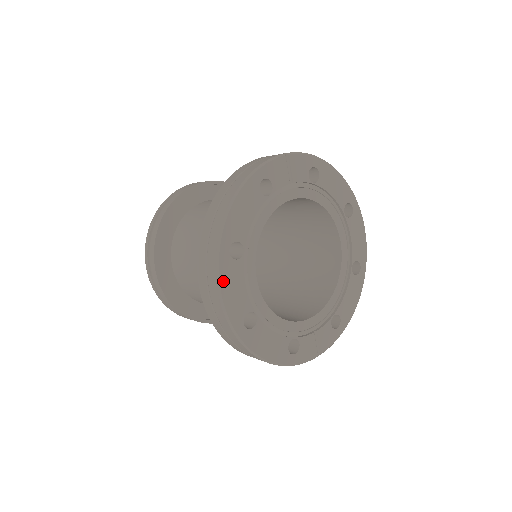
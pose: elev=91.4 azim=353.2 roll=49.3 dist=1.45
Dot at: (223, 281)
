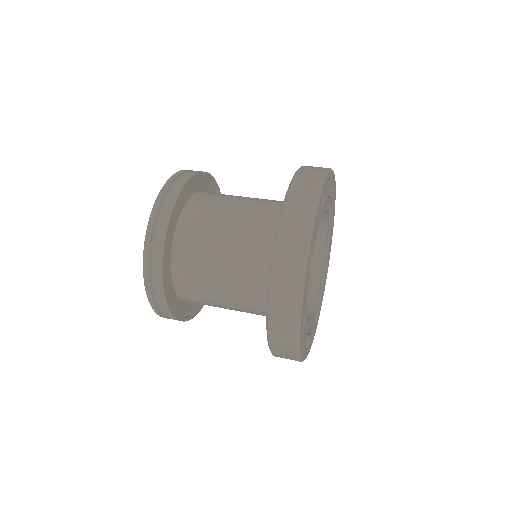
Dot at: (304, 289)
